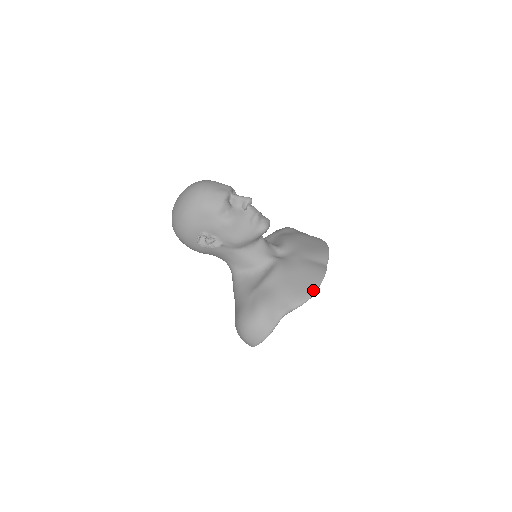
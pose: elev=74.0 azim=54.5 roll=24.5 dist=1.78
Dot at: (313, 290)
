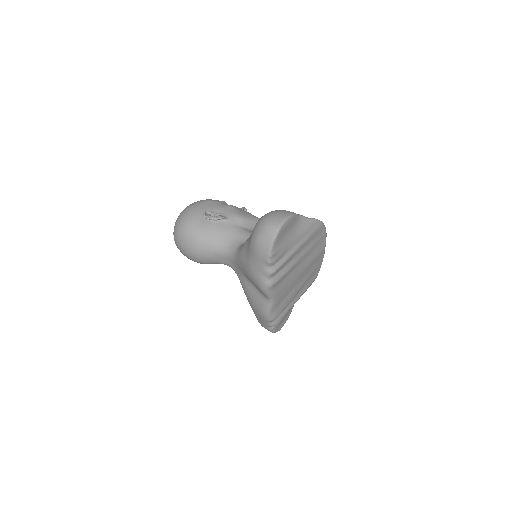
Dot at: occluded
